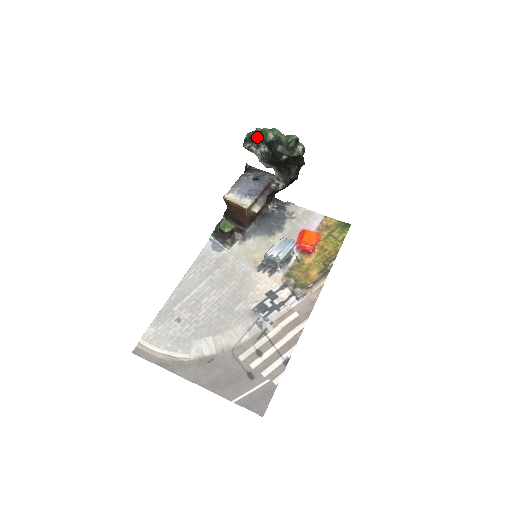
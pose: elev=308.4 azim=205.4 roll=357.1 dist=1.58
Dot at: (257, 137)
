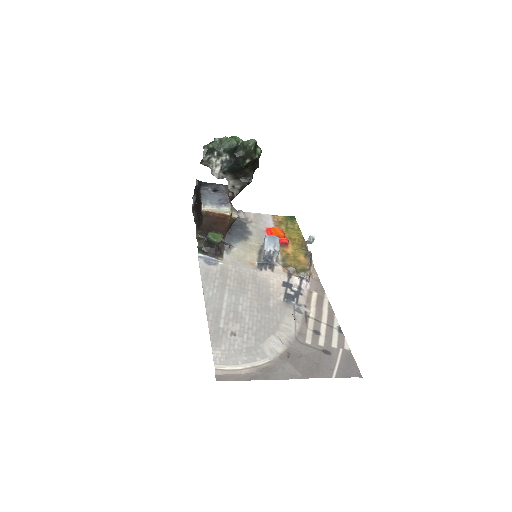
Dot at: (218, 147)
